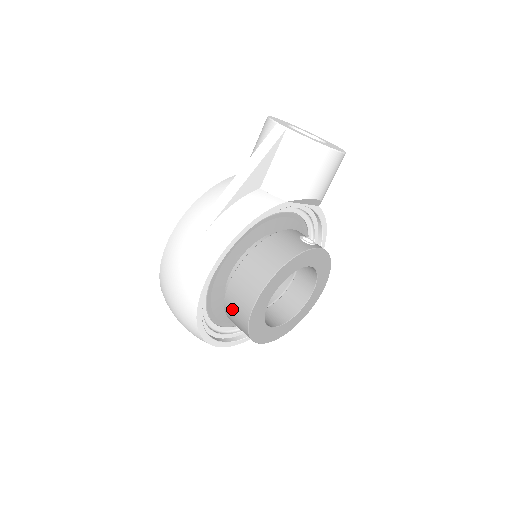
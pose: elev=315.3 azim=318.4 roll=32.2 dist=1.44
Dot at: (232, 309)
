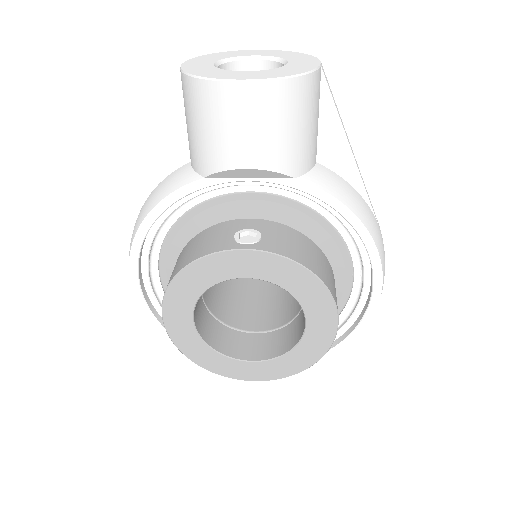
Dot at: occluded
